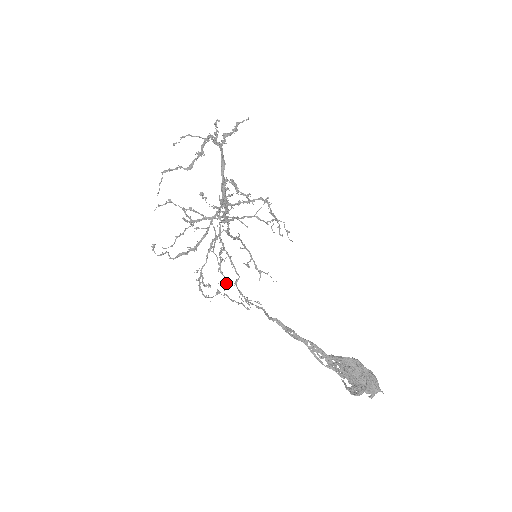
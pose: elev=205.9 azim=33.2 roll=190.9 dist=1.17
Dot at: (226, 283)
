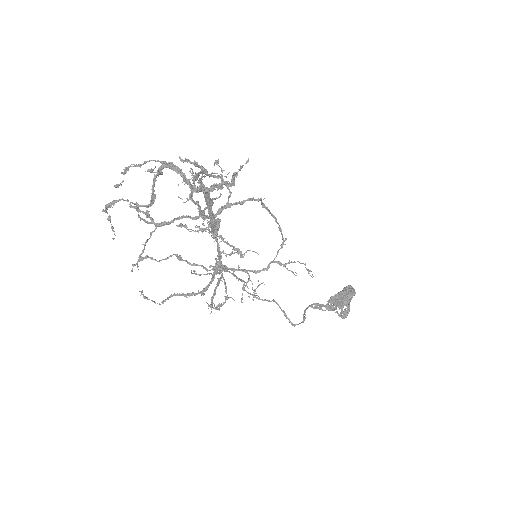
Dot at: occluded
